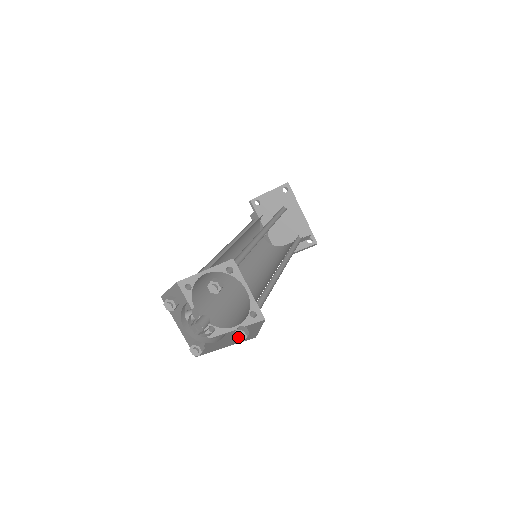
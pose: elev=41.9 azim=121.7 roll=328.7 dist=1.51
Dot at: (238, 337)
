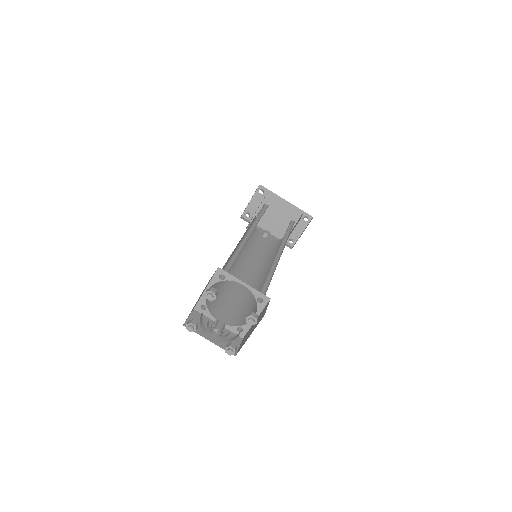
Dot at: (250, 322)
